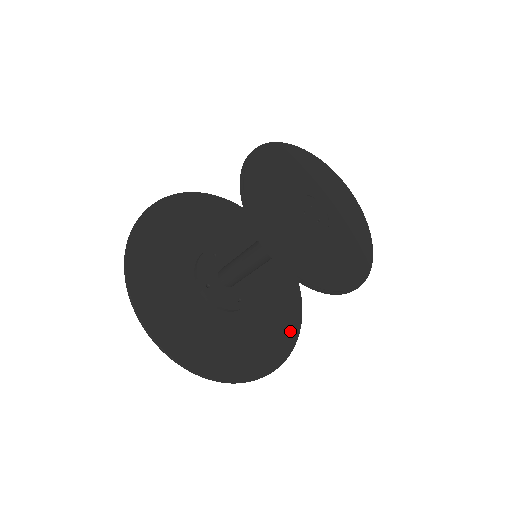
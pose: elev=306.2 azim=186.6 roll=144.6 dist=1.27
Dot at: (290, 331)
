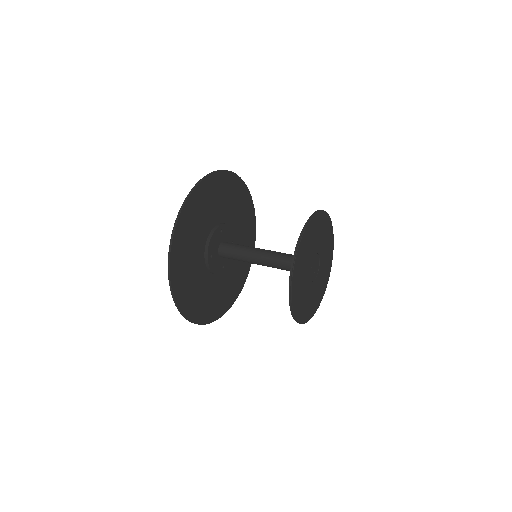
Dot at: (238, 288)
